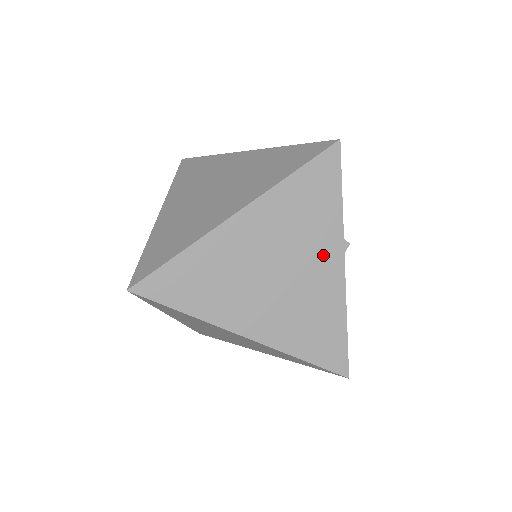
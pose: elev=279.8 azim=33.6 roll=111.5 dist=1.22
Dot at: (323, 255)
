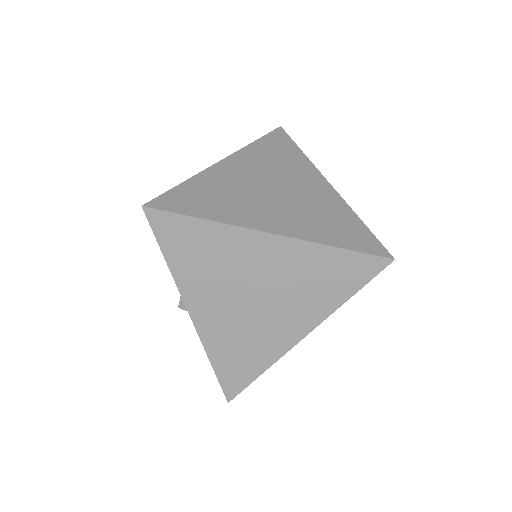
Dot at: (307, 179)
